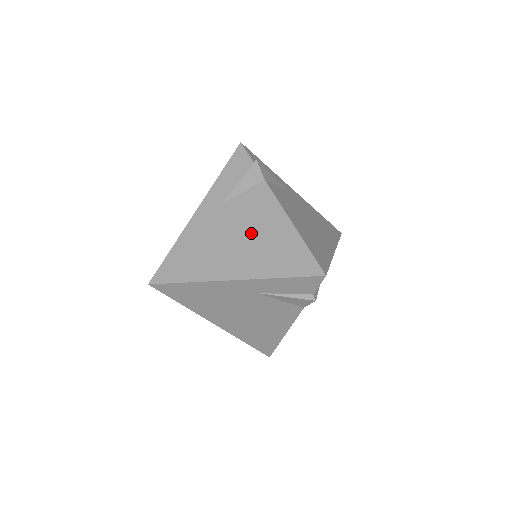
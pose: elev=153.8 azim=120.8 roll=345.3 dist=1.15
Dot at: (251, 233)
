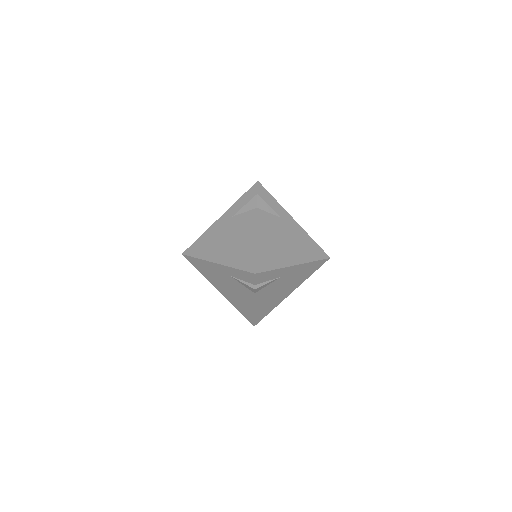
Dot at: (235, 294)
